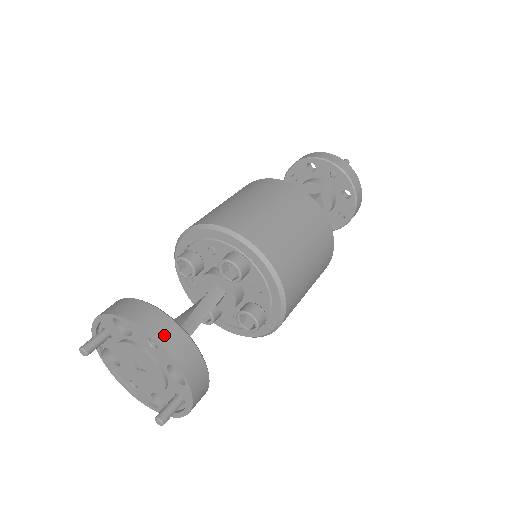
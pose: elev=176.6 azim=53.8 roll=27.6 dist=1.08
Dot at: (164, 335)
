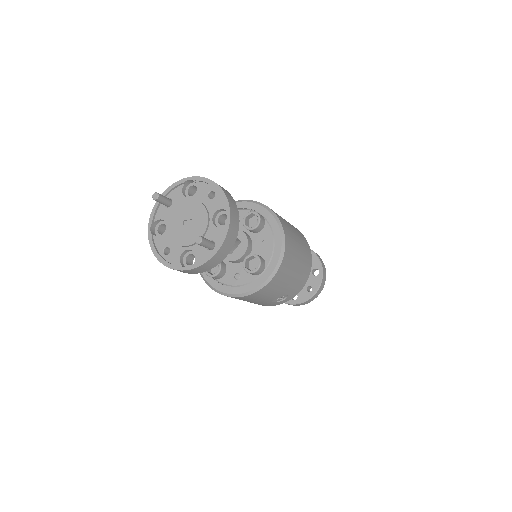
Dot at: (223, 188)
